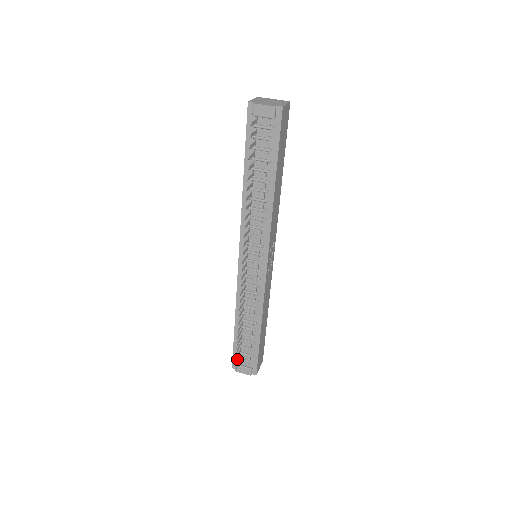
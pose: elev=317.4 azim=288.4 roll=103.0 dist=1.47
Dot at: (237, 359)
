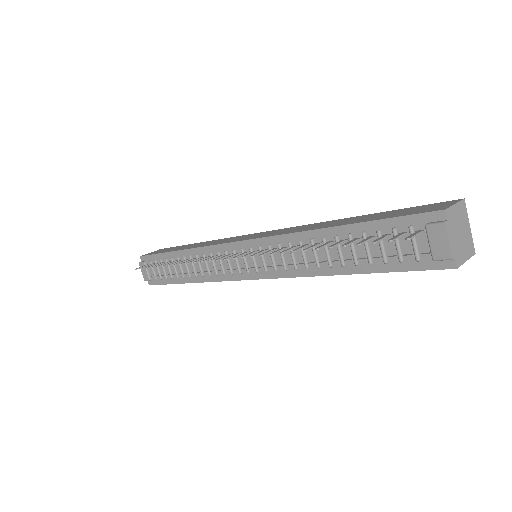
Dot at: (147, 266)
